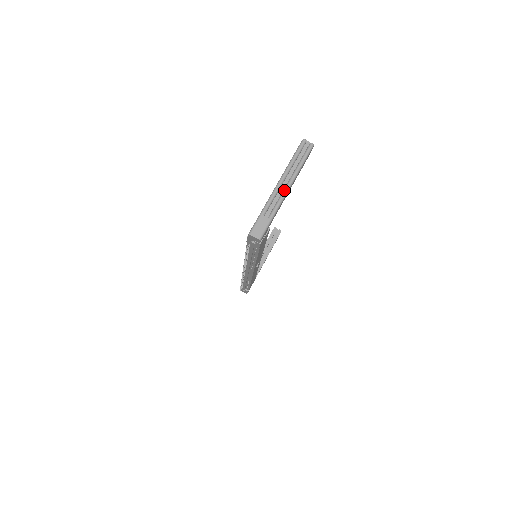
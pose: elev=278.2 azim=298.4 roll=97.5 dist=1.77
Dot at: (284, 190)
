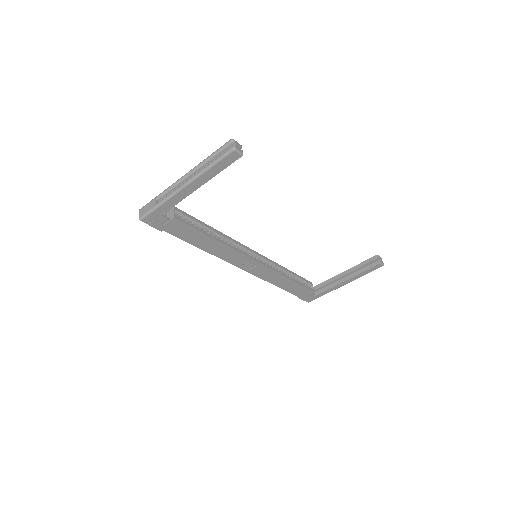
Dot at: (181, 184)
